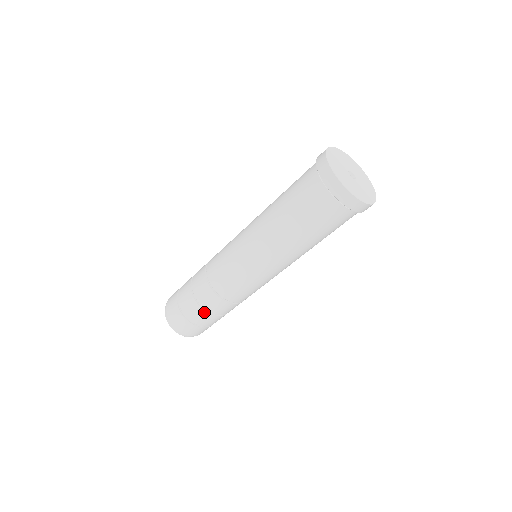
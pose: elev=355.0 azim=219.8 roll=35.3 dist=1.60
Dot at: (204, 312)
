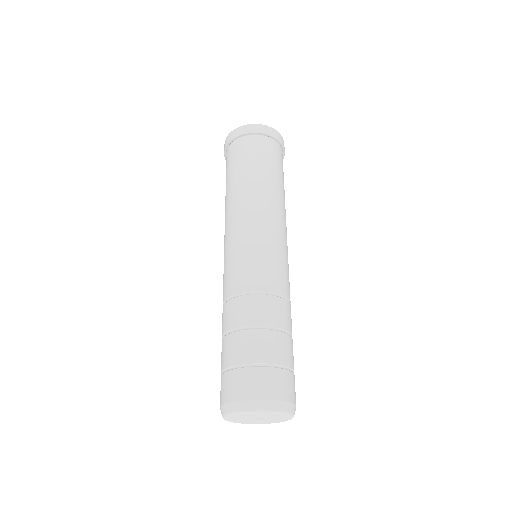
Dot at: (234, 335)
